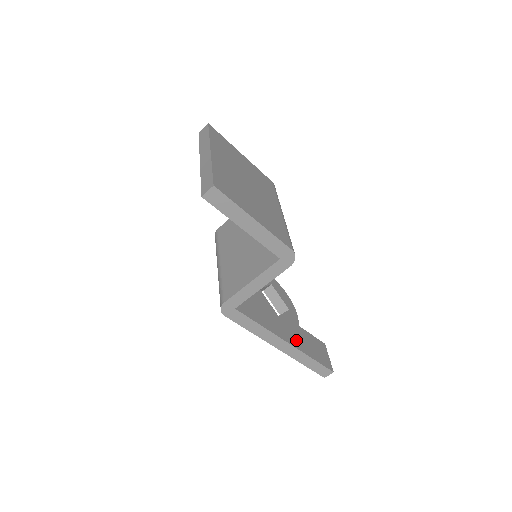
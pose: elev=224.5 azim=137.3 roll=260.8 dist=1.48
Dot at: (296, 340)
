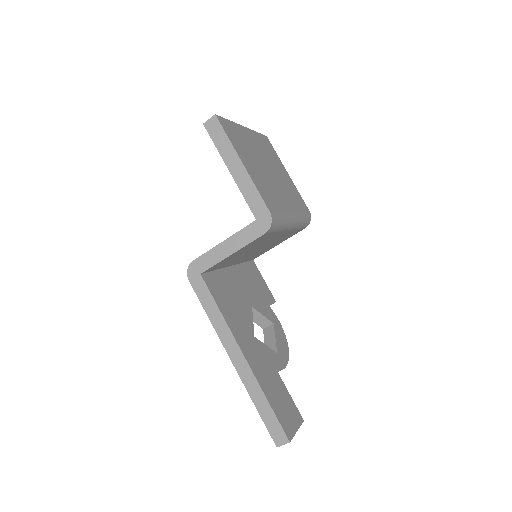
Dot at: (259, 368)
